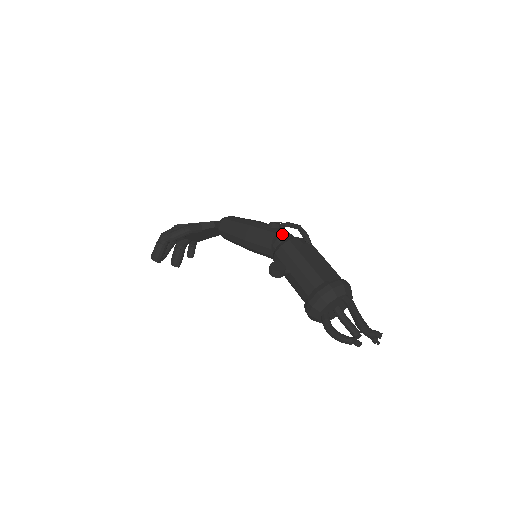
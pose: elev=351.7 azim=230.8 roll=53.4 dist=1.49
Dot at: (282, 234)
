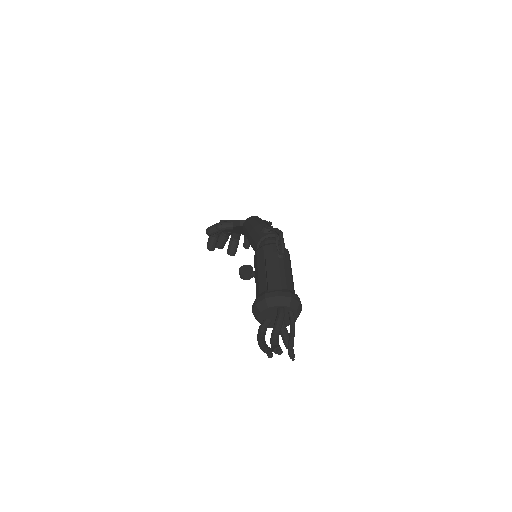
Dot at: (266, 239)
